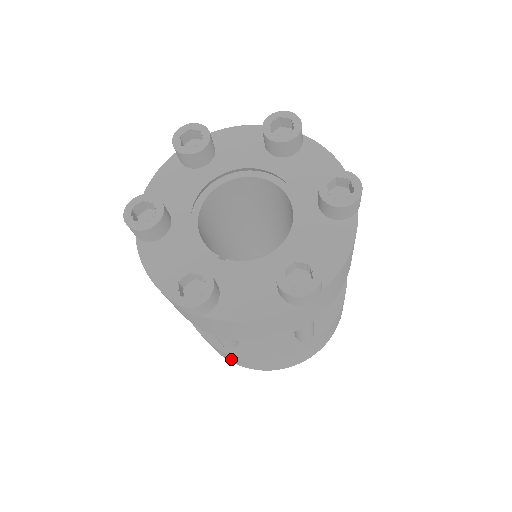
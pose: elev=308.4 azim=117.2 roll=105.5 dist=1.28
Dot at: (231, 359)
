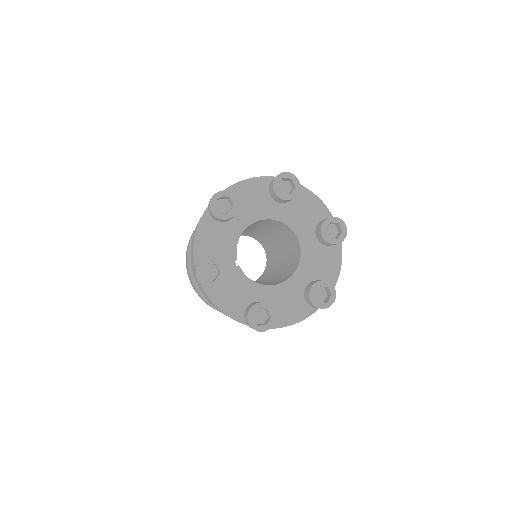
Dot at: occluded
